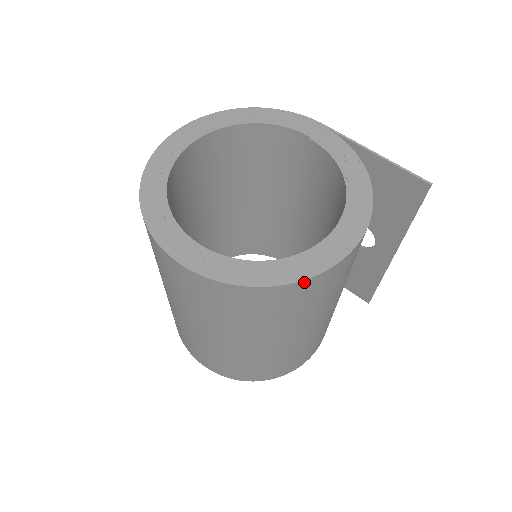
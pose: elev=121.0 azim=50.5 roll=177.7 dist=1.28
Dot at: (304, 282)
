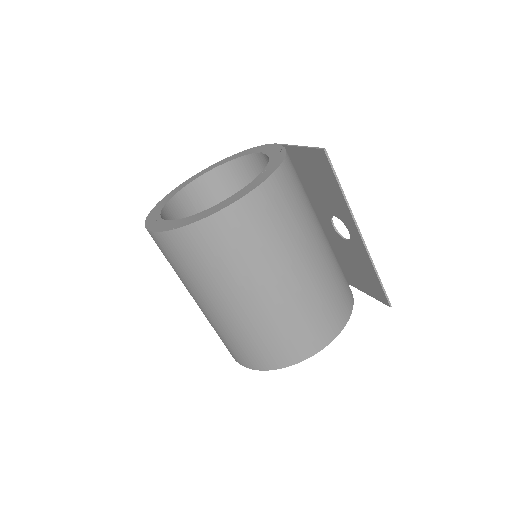
Dot at: (202, 223)
